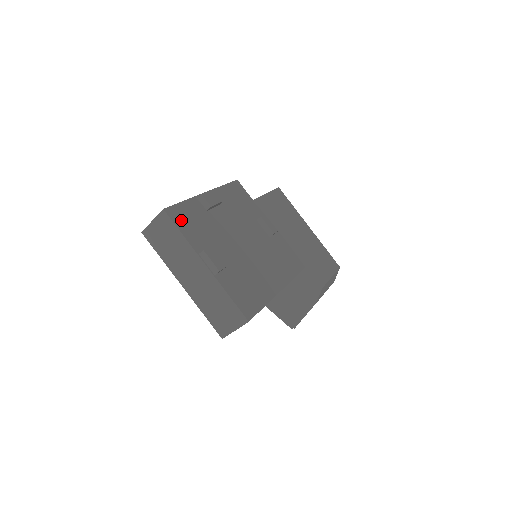
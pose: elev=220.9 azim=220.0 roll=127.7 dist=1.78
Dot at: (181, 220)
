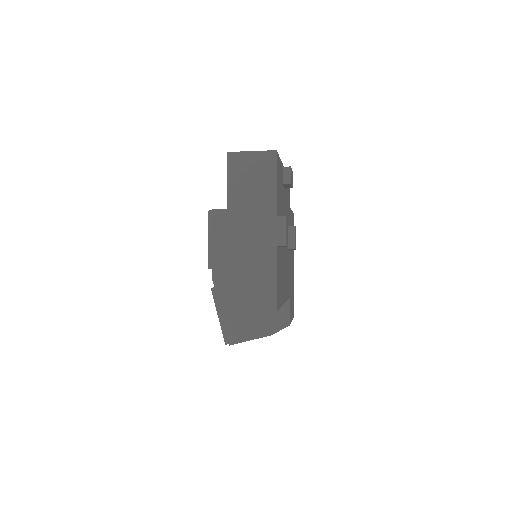
Dot at: (278, 173)
